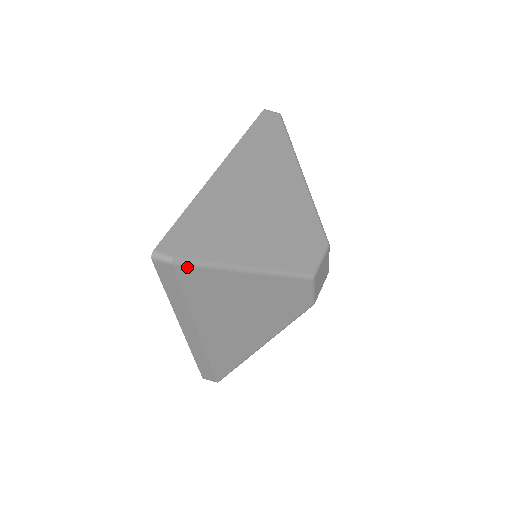
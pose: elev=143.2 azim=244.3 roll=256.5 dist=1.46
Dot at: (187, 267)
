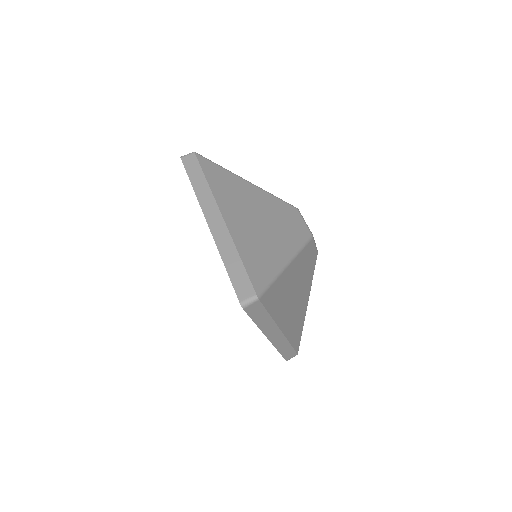
Dot at: (265, 293)
